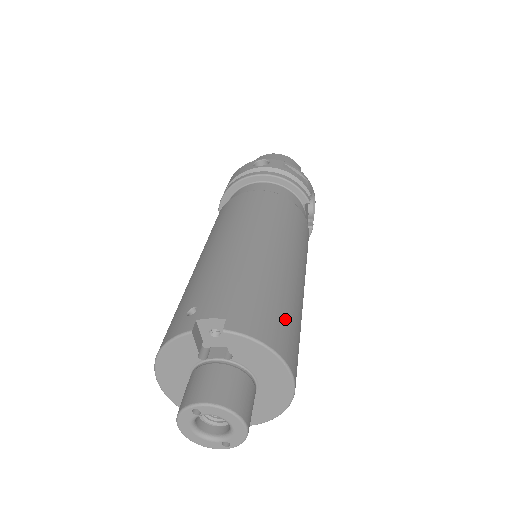
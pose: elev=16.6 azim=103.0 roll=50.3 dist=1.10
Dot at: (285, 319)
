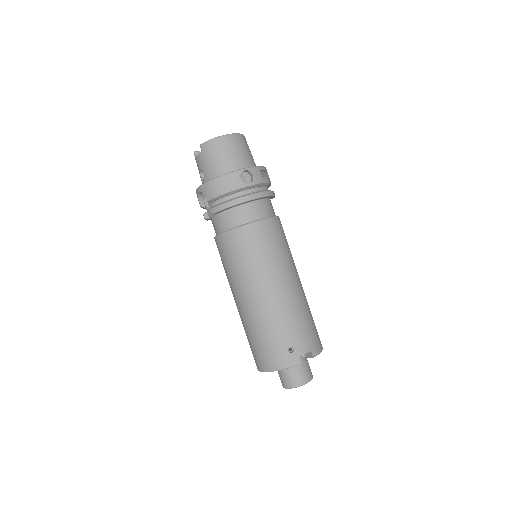
Dot at: occluded
